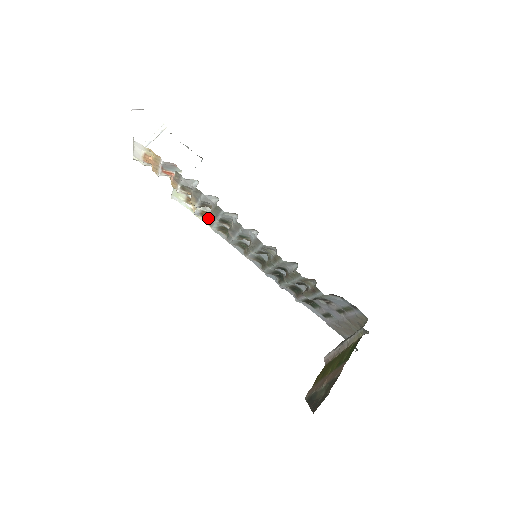
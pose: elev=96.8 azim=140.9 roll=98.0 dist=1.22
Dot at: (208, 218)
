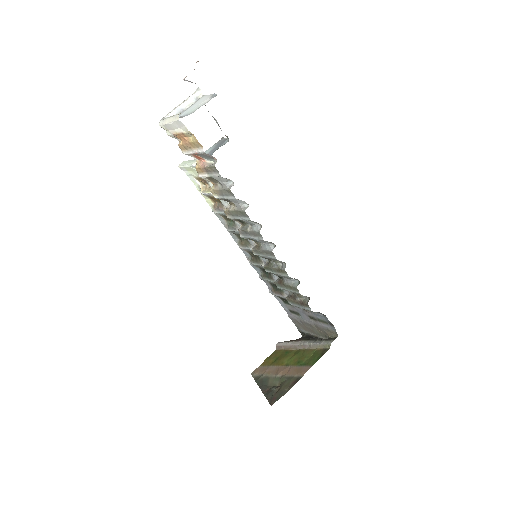
Dot at: (214, 201)
